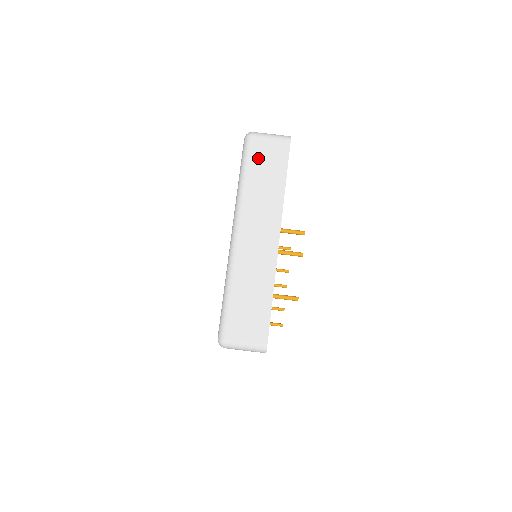
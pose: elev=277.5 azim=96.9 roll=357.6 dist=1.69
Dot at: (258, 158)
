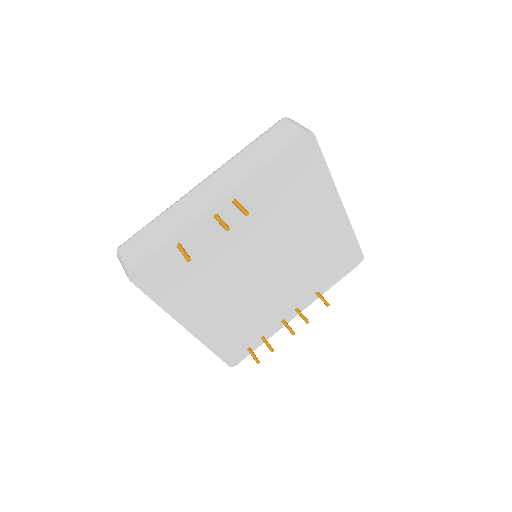
Dot at: (270, 136)
